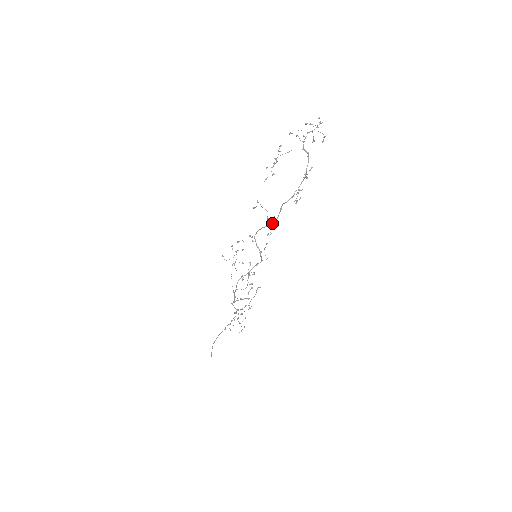
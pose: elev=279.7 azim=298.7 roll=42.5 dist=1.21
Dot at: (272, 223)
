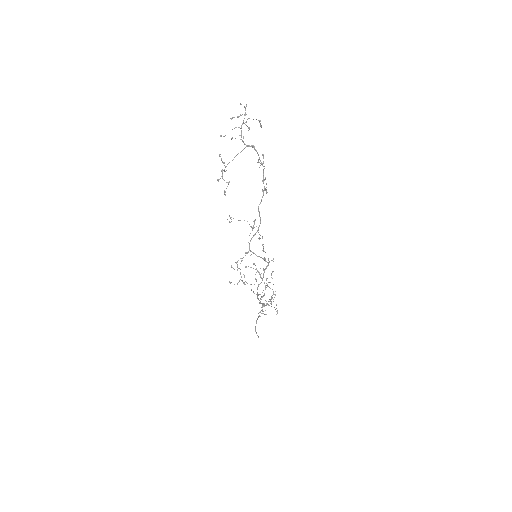
Dot at: (258, 228)
